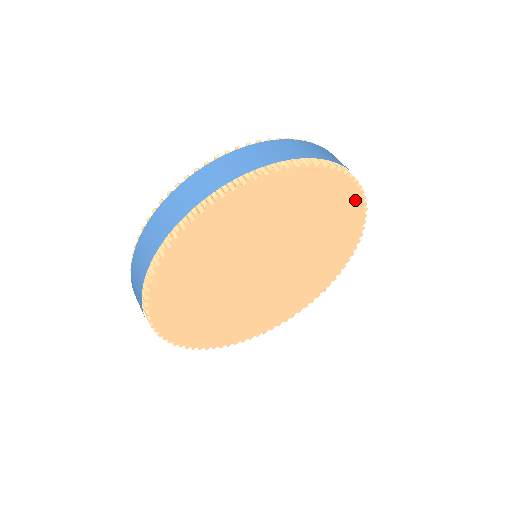
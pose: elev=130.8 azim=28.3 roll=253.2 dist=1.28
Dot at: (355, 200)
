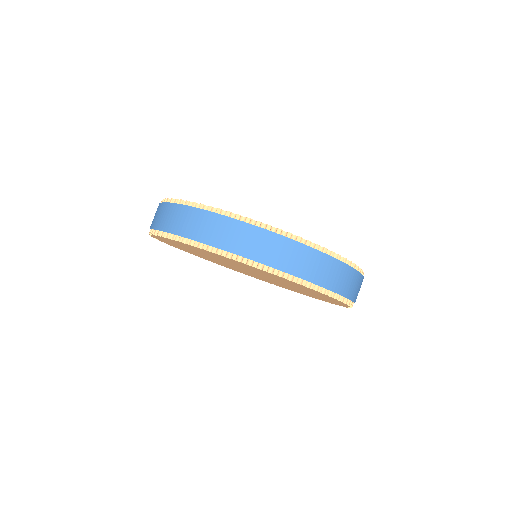
Dot at: (334, 299)
